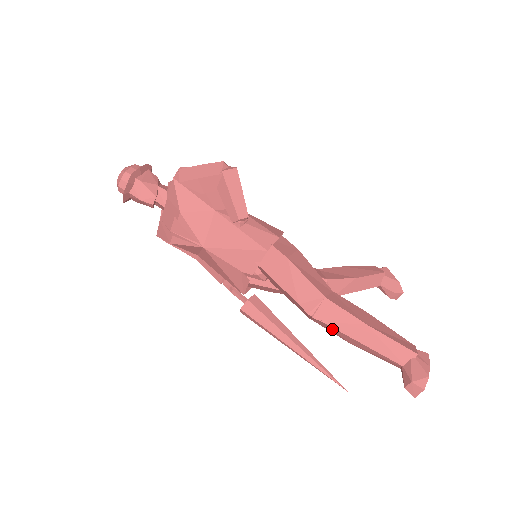
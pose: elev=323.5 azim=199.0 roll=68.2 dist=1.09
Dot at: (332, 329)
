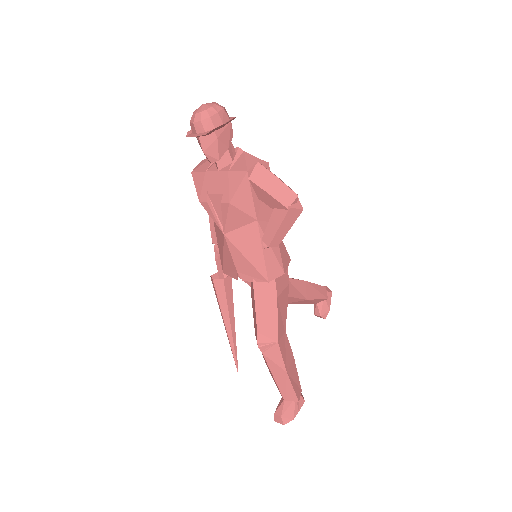
Dot at: (264, 357)
